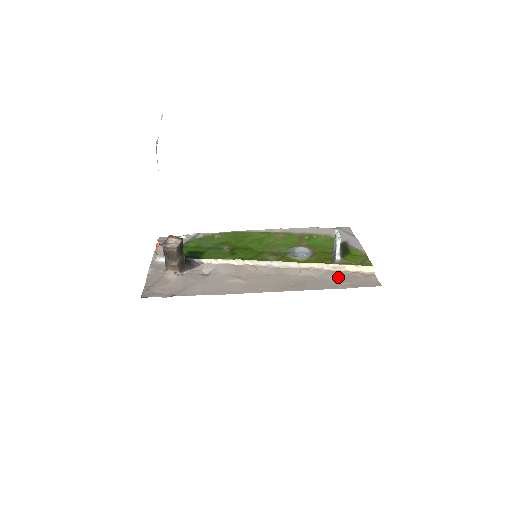
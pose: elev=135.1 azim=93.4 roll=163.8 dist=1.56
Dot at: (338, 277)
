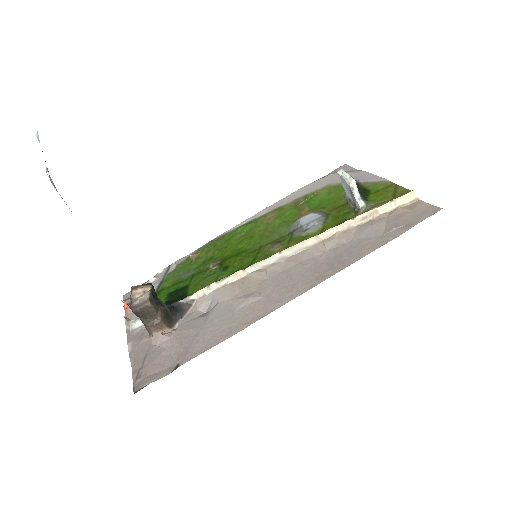
Dot at: (377, 227)
